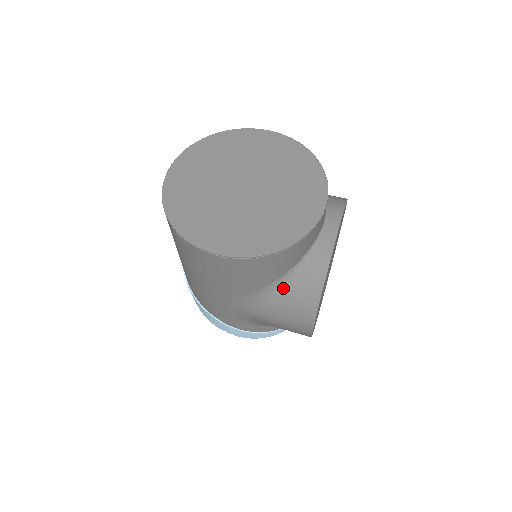
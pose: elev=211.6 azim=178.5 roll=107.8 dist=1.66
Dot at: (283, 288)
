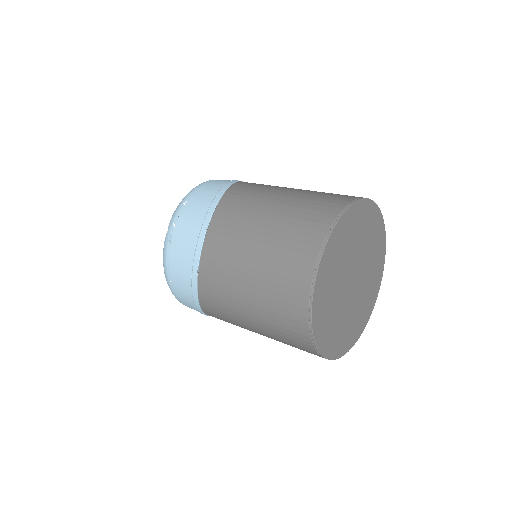
Dot at: occluded
